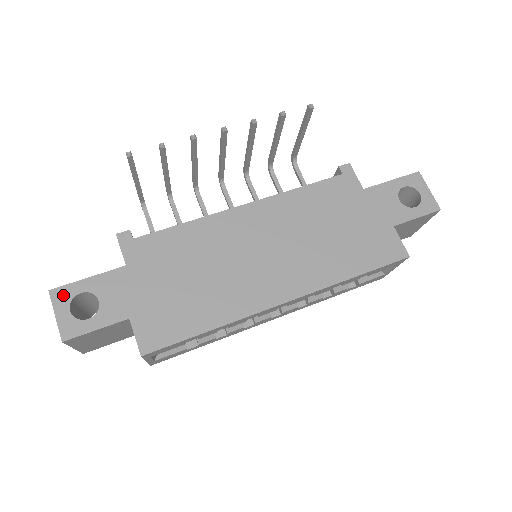
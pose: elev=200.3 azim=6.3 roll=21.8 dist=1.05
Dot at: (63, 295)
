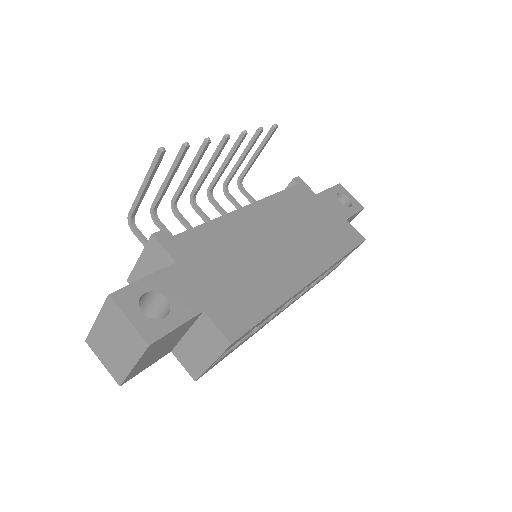
Dot at: (127, 297)
